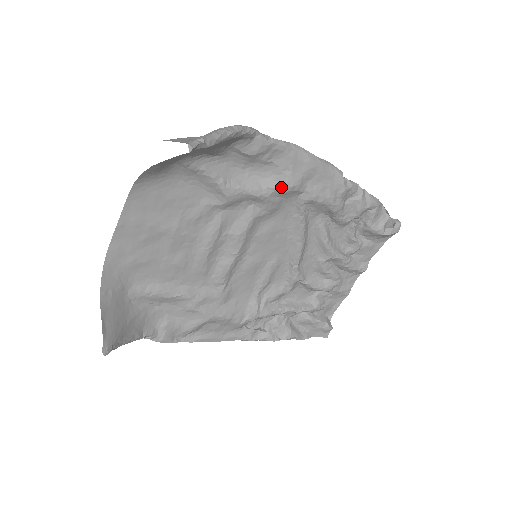
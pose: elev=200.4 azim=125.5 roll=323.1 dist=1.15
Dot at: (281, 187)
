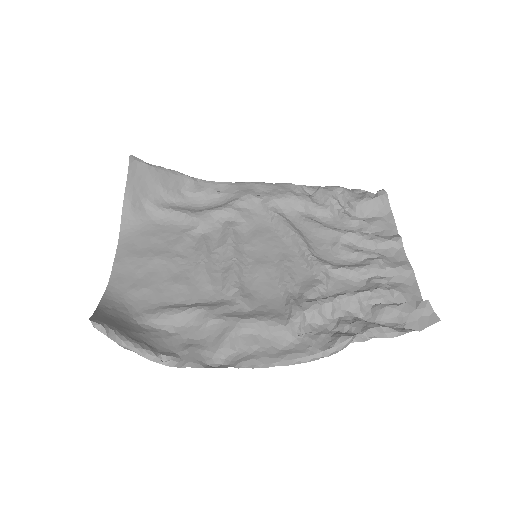
Dot at: (238, 199)
